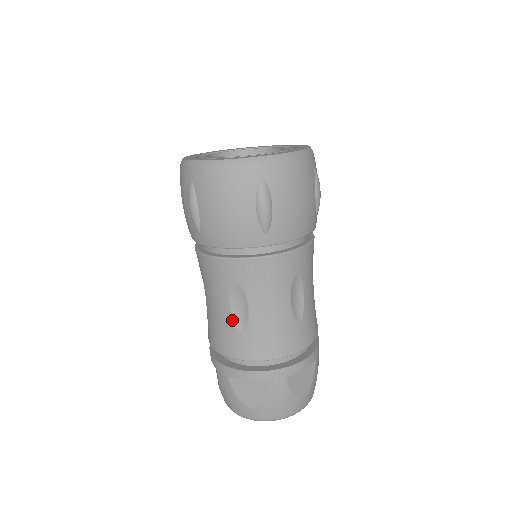
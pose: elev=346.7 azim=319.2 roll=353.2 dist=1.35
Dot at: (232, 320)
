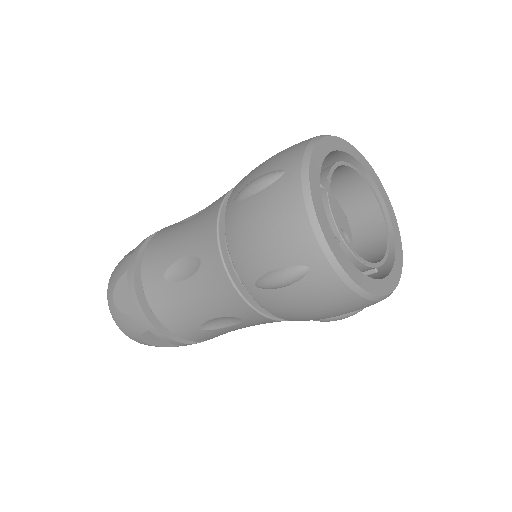
Dot at: (171, 263)
